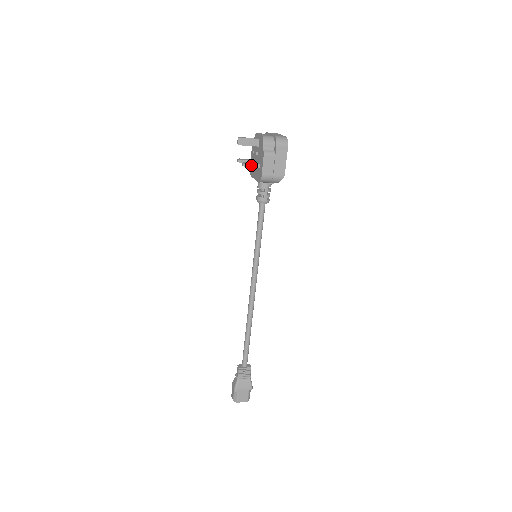
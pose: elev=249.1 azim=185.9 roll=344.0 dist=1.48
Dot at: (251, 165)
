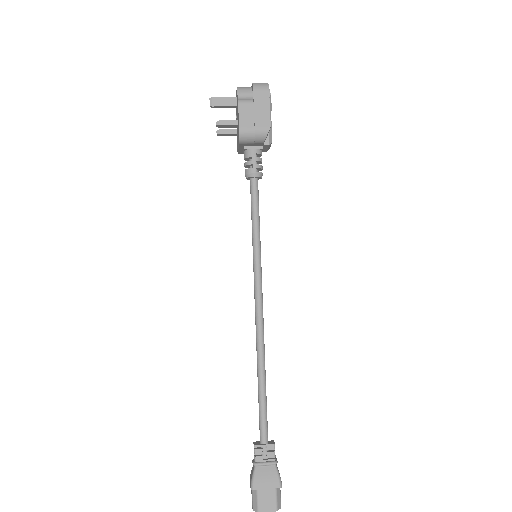
Dot at: (226, 122)
